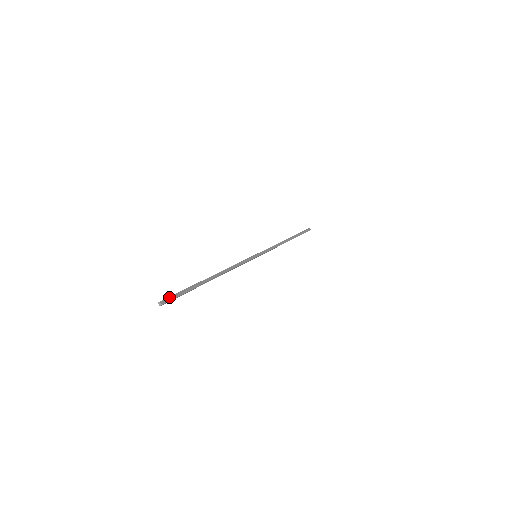
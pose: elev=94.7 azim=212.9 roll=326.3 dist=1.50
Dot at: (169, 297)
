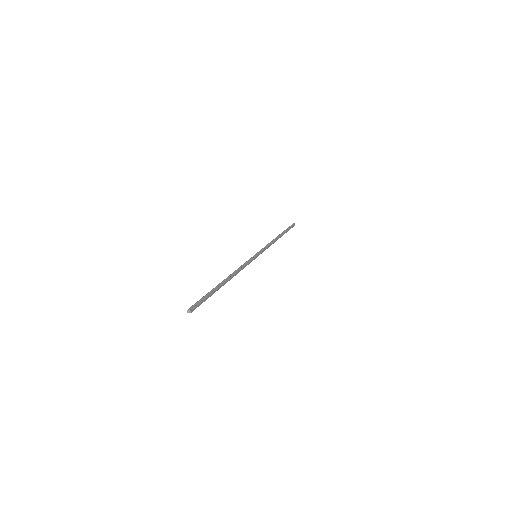
Dot at: (194, 304)
